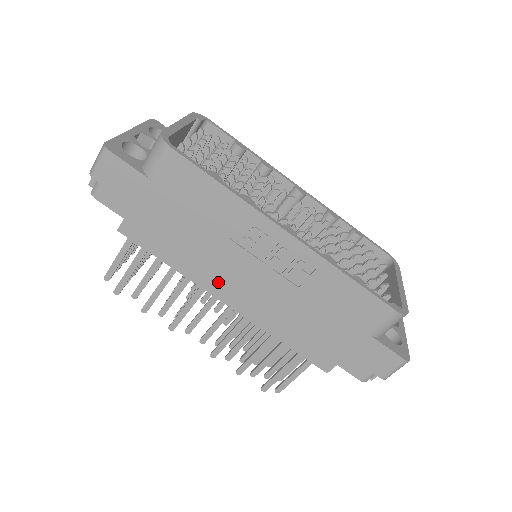
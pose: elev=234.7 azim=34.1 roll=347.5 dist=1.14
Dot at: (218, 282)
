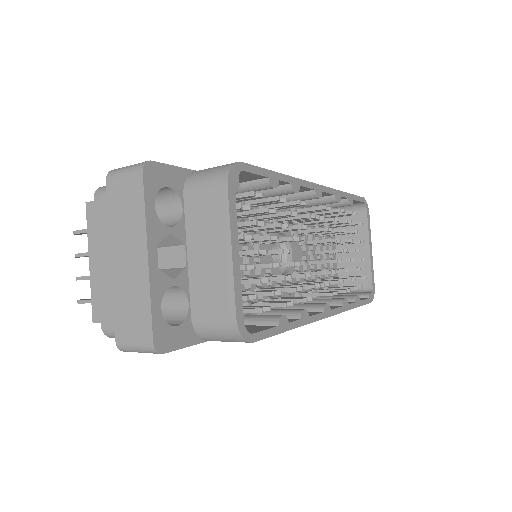
Dot at: occluded
